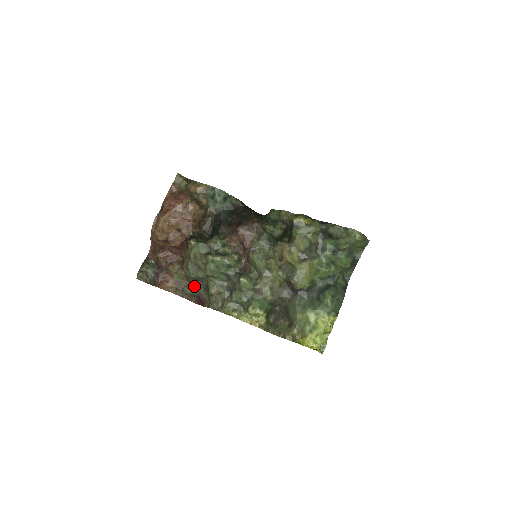
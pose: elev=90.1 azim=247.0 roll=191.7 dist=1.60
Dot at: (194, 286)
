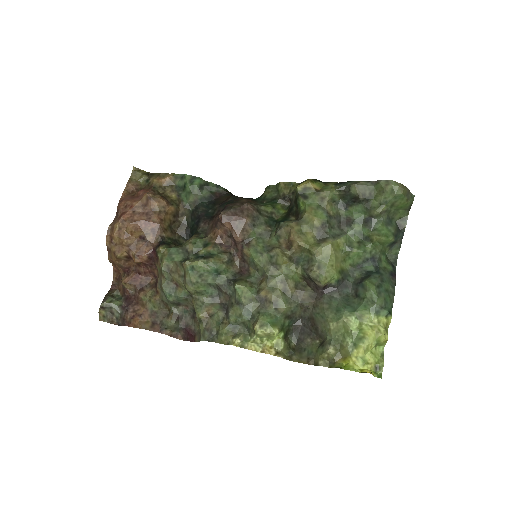
Dot at: (176, 314)
